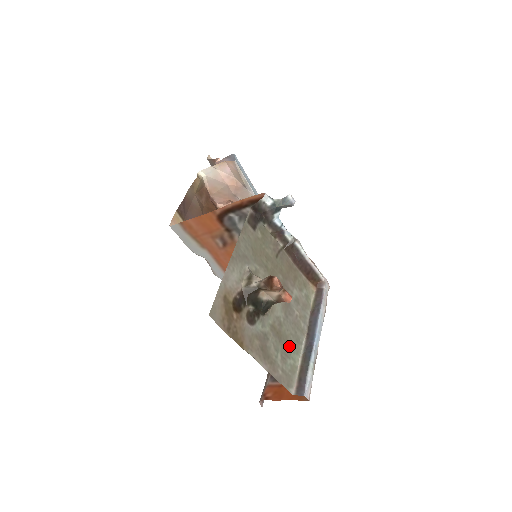
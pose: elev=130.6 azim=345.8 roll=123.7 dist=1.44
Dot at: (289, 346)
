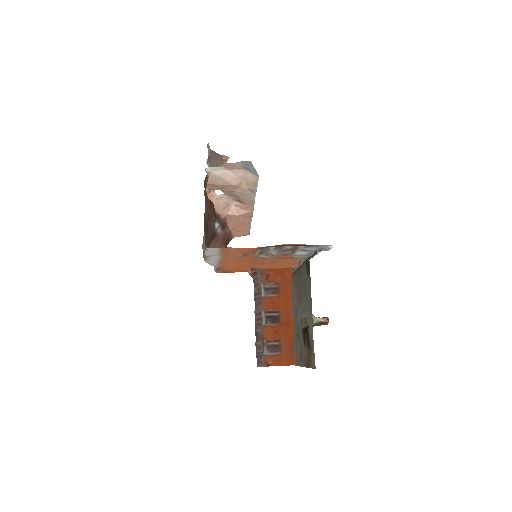
Dot at: (296, 336)
